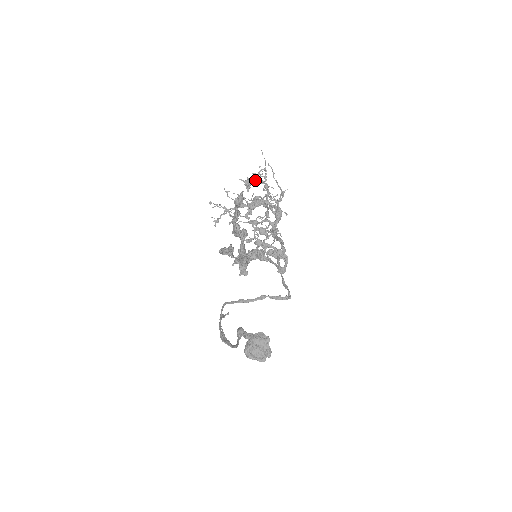
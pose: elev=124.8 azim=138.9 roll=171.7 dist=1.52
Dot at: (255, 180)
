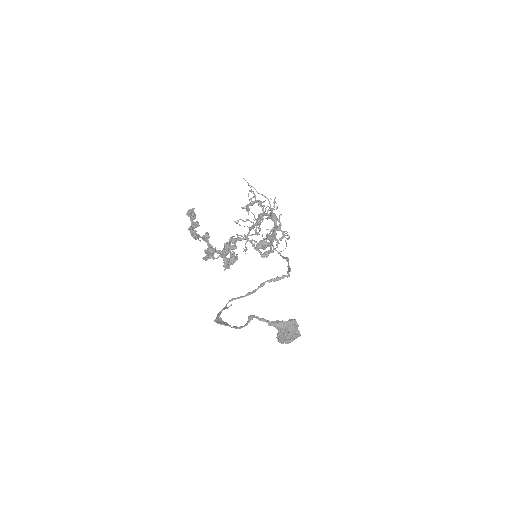
Dot at: (253, 203)
